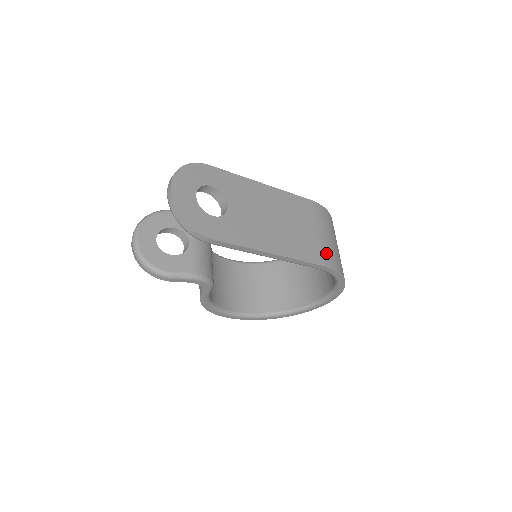
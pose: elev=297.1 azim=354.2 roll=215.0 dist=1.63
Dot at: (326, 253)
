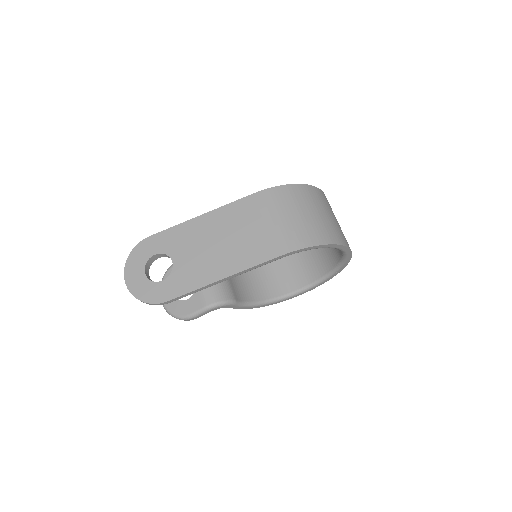
Dot at: (282, 239)
